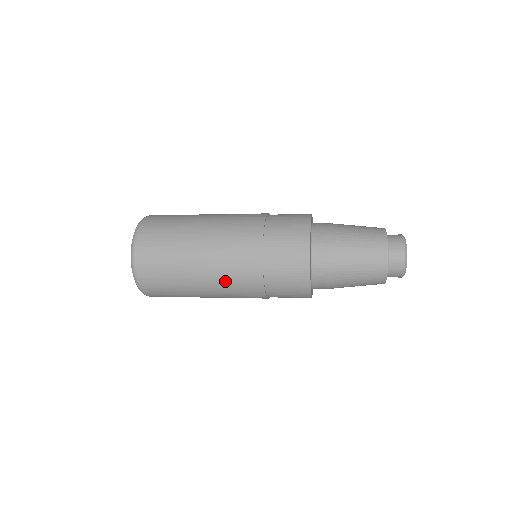
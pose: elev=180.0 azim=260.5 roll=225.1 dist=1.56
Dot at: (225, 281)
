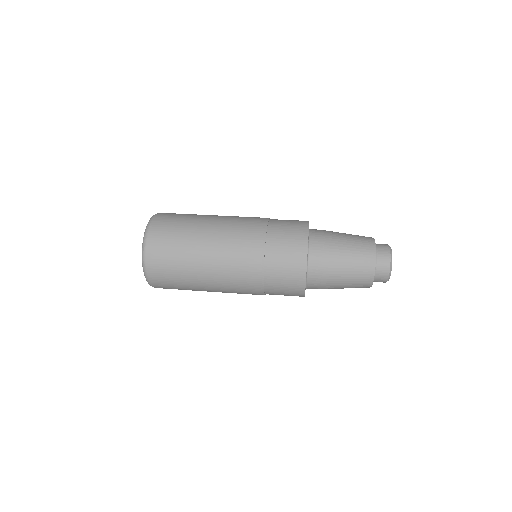
Dot at: (228, 256)
